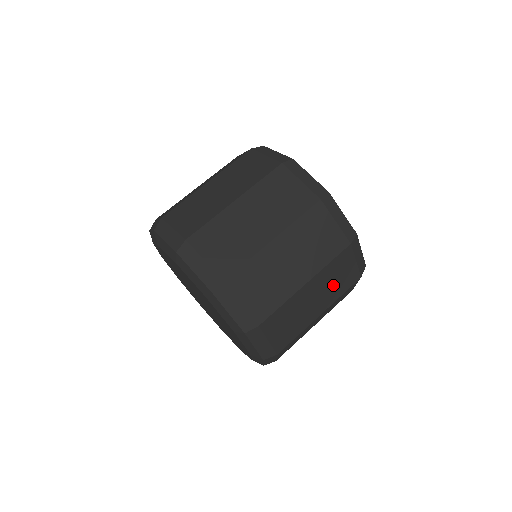
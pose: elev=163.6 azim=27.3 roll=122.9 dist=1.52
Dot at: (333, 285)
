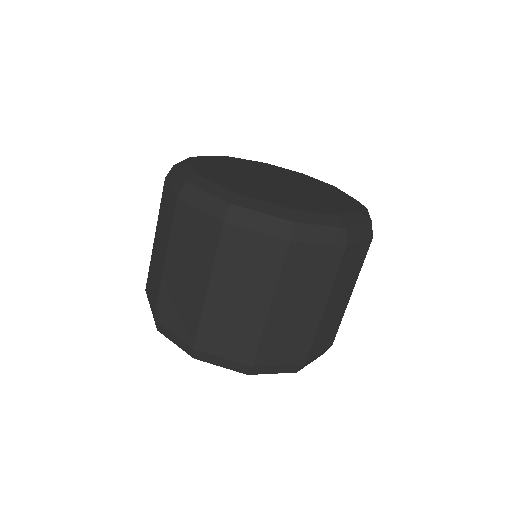
Dot at: occluded
